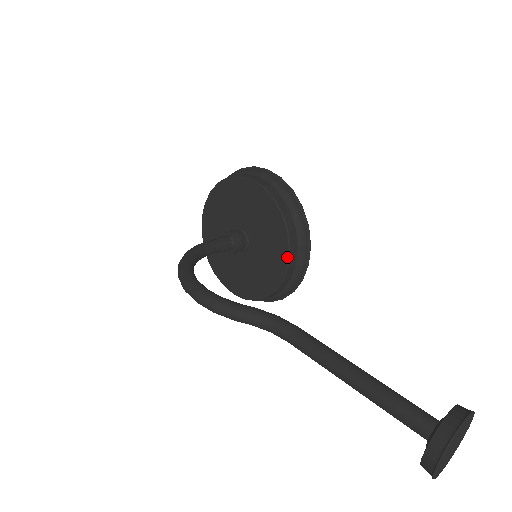
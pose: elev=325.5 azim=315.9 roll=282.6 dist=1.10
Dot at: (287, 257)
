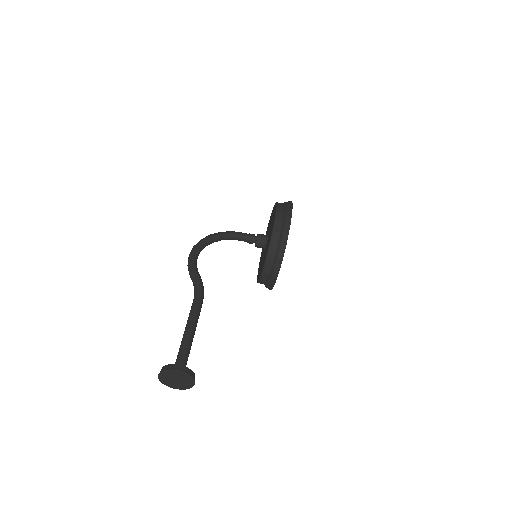
Dot at: (263, 267)
